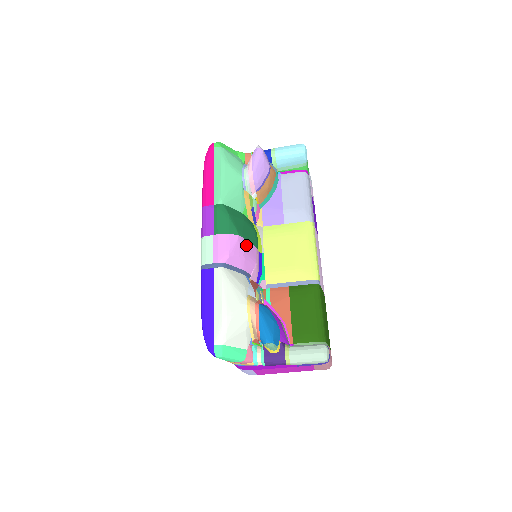
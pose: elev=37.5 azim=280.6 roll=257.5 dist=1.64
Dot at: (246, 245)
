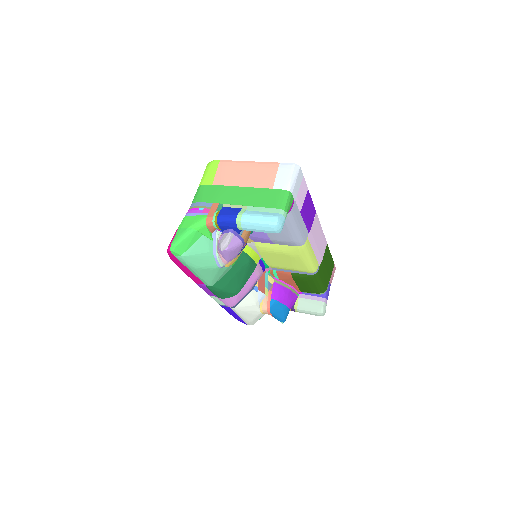
Dot at: (246, 287)
